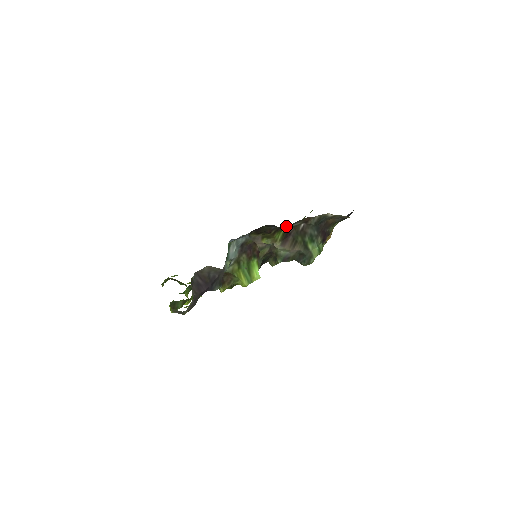
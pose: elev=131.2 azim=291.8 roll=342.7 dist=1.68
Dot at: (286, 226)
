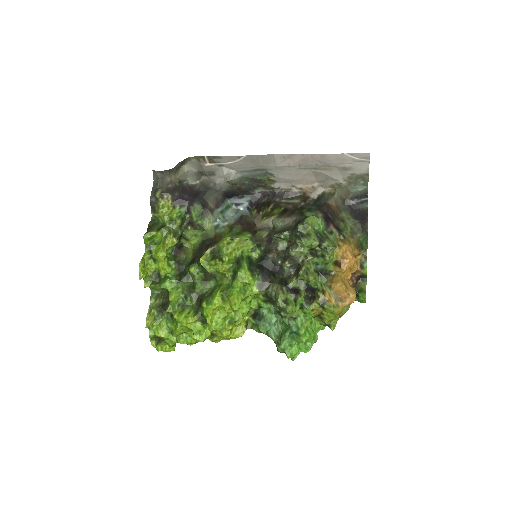
Dot at: (284, 201)
